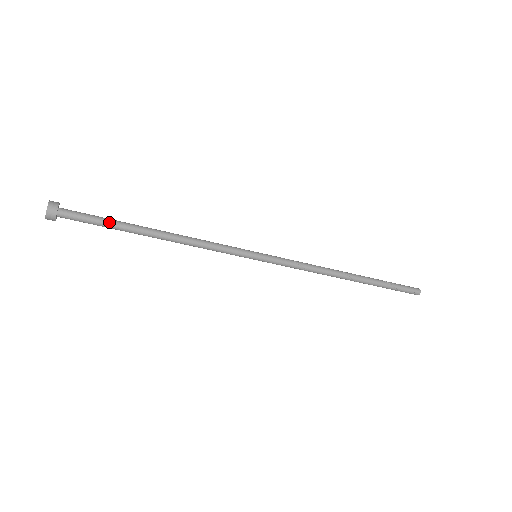
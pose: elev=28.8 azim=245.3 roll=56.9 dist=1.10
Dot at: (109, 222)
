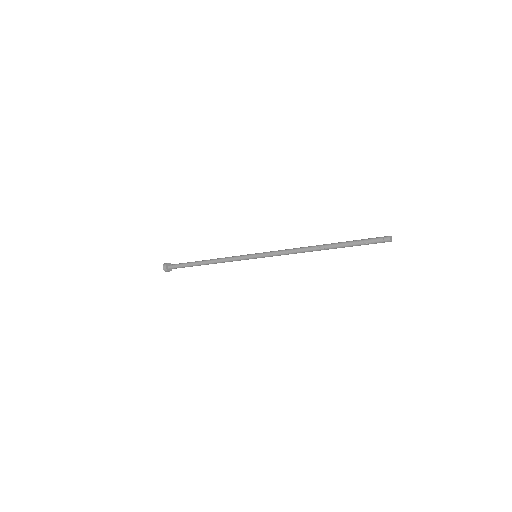
Dot at: (185, 264)
